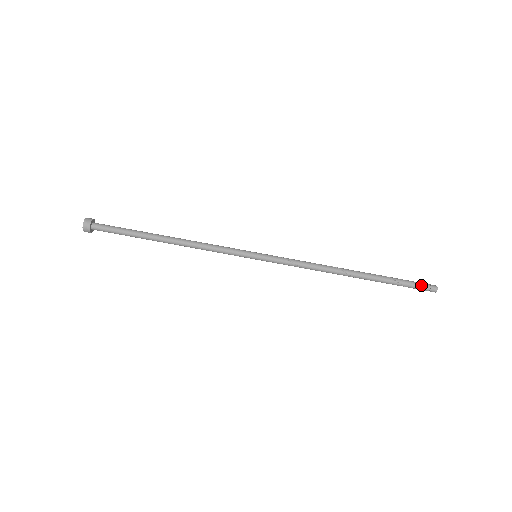
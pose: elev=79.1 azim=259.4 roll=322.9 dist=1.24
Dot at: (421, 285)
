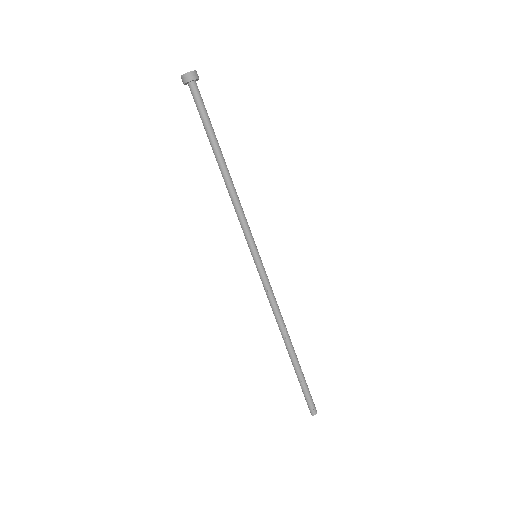
Dot at: (310, 402)
